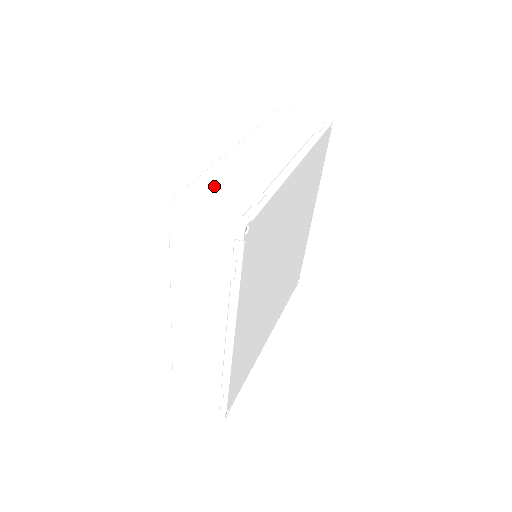
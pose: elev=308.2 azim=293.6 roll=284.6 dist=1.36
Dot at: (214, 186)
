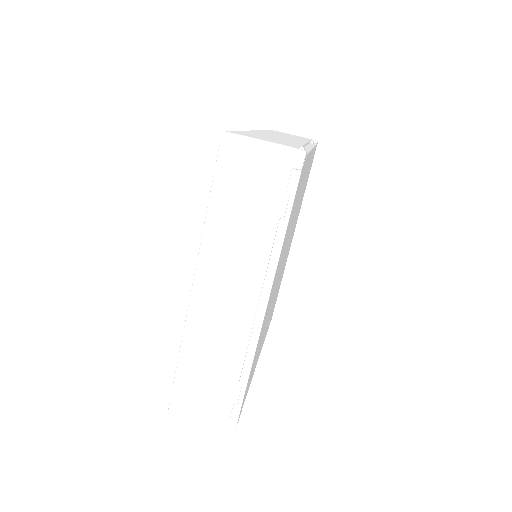
Dot at: (256, 135)
